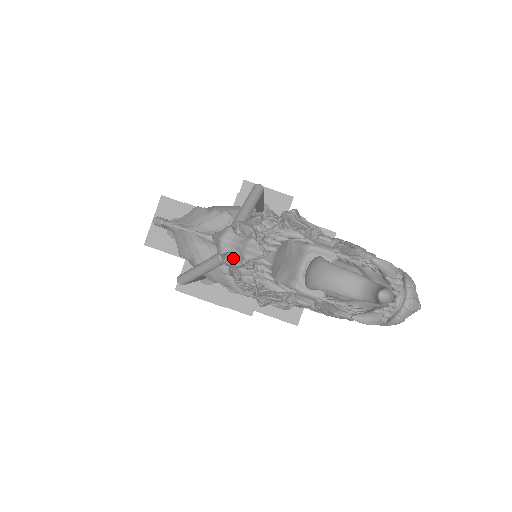
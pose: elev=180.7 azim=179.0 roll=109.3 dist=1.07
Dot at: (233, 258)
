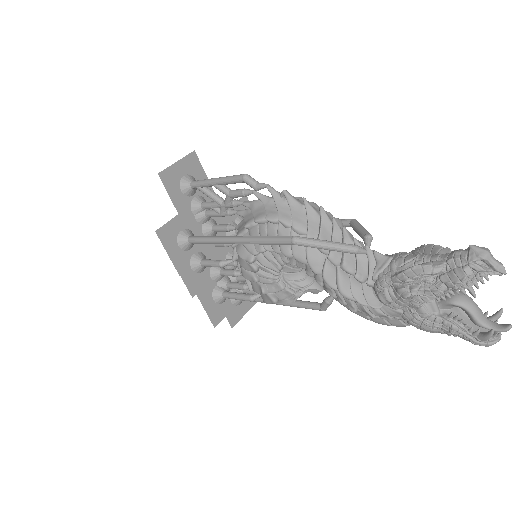
Dot at: (479, 264)
